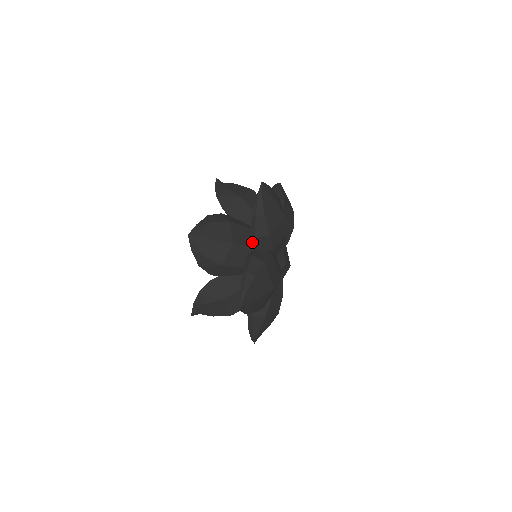
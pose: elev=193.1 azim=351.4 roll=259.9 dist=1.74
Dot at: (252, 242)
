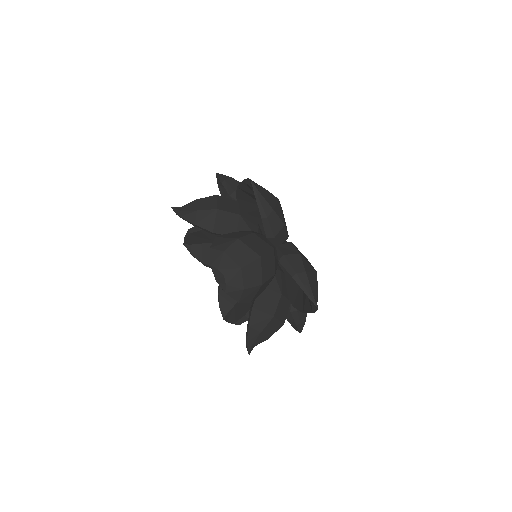
Dot at: (268, 244)
